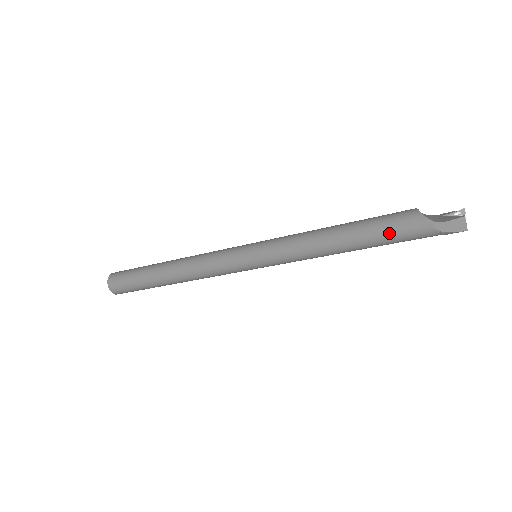
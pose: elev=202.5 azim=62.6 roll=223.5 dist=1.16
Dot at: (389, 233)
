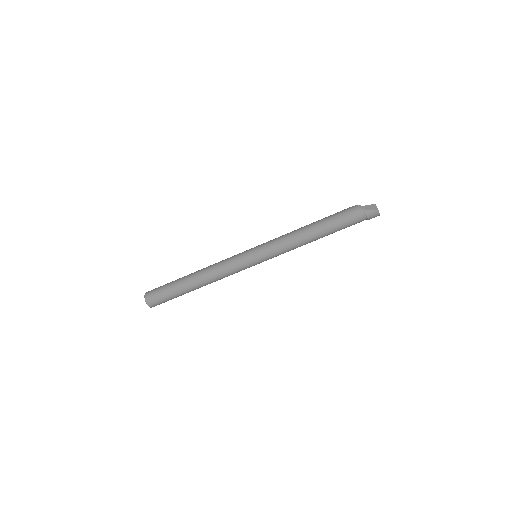
Dot at: (335, 216)
